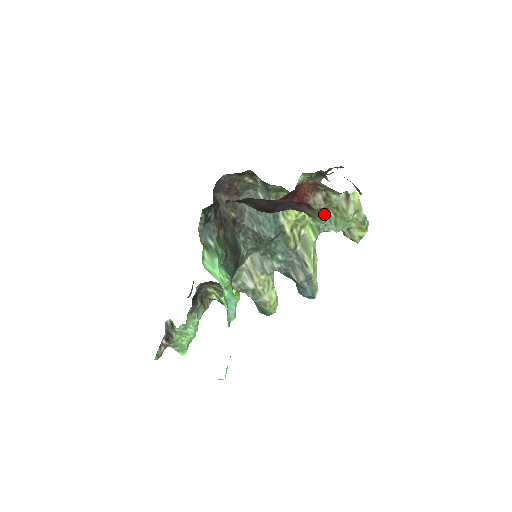
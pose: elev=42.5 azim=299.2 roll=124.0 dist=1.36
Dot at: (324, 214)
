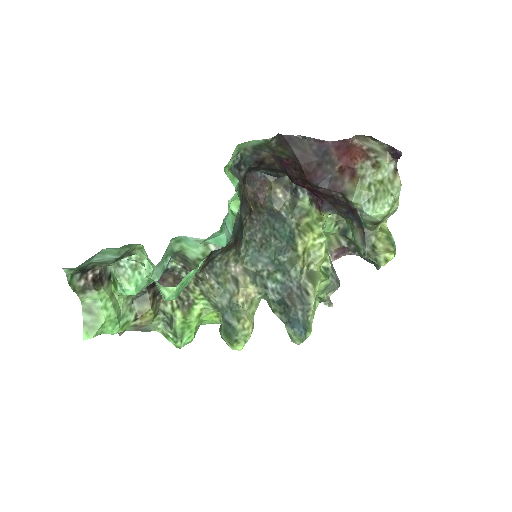
Dot at: (365, 189)
